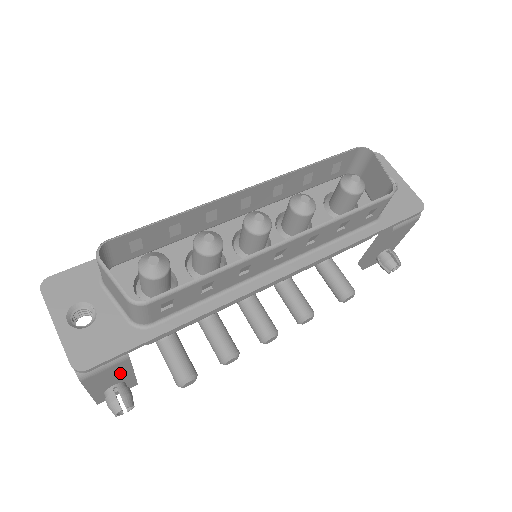
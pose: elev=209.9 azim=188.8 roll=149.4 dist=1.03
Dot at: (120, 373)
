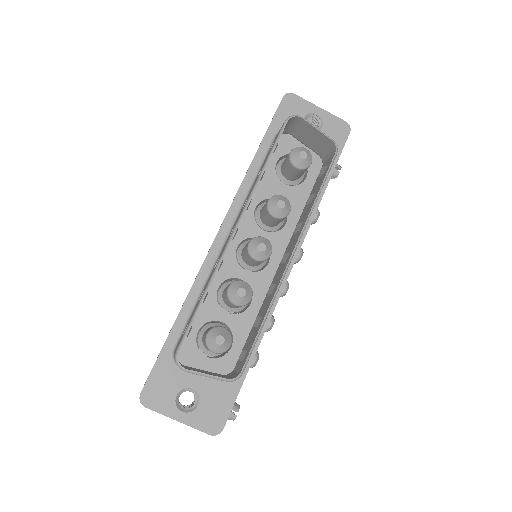
Dot at: occluded
